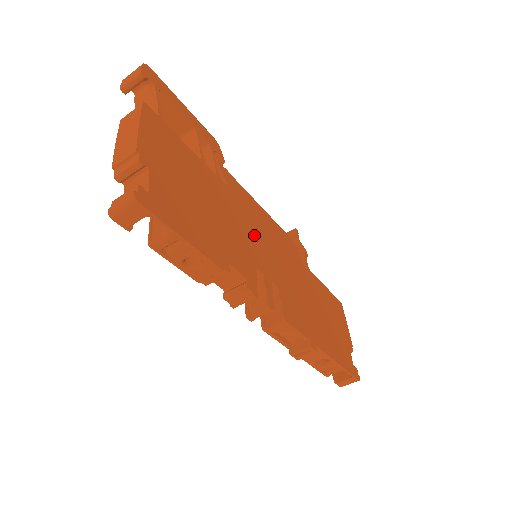
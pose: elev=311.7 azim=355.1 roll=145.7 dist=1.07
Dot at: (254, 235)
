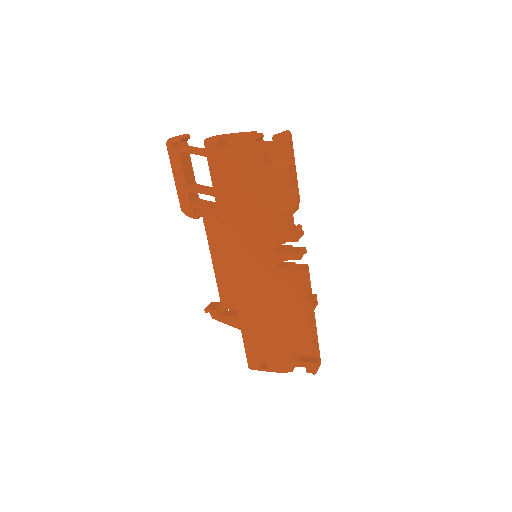
Dot at: occluded
